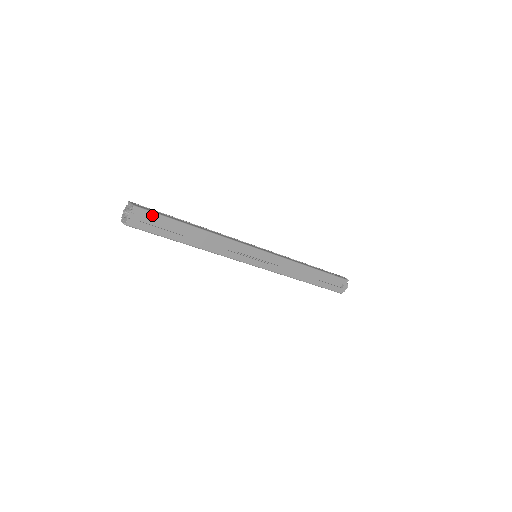
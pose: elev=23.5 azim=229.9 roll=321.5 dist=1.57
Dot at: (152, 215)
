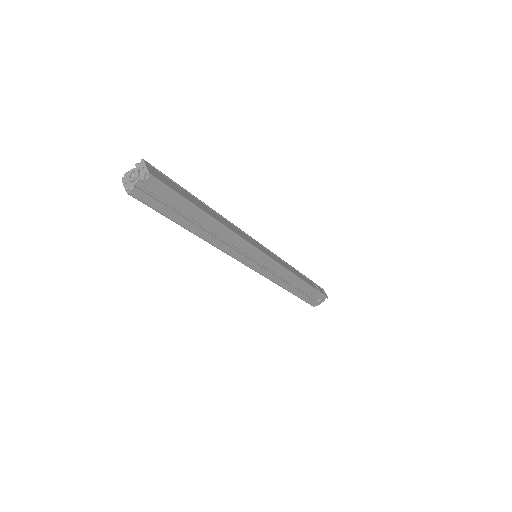
Dot at: (167, 191)
